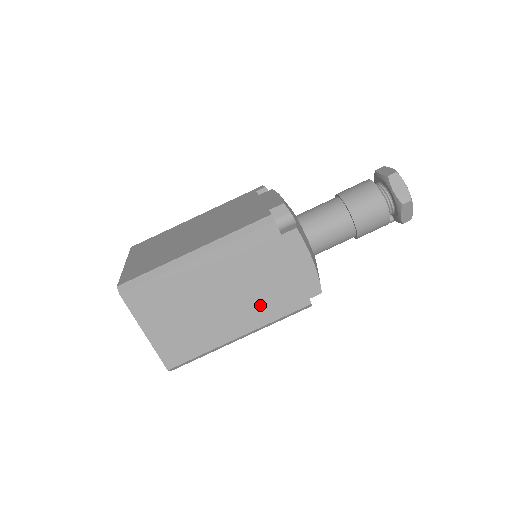
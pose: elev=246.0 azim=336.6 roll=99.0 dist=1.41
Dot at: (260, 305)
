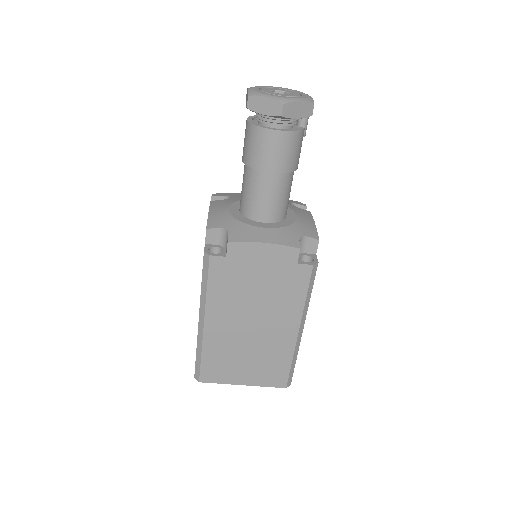
Dot at: (281, 304)
